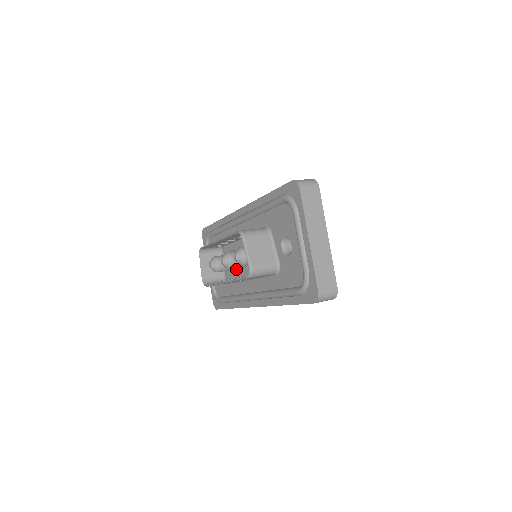
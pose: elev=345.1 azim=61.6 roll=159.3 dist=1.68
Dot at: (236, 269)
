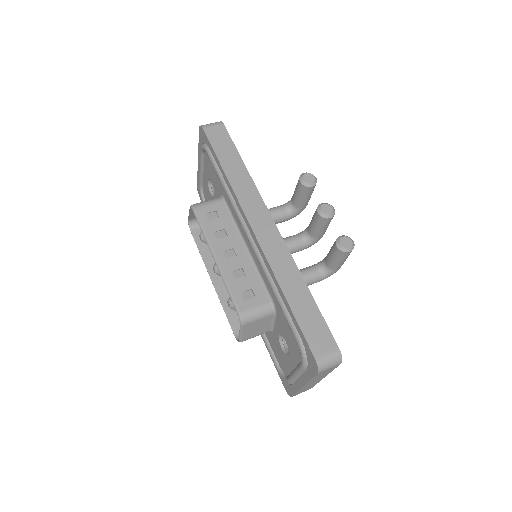
Dot at: occluded
